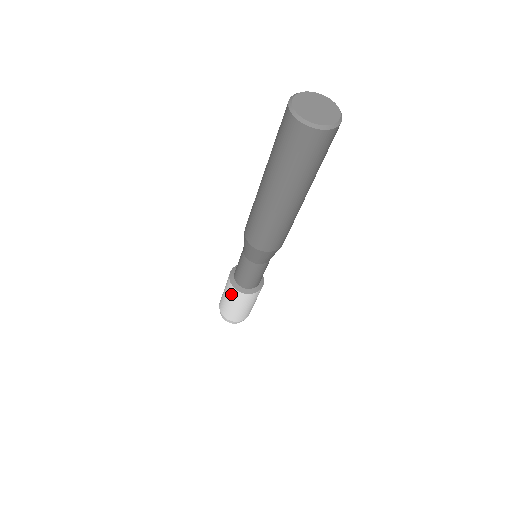
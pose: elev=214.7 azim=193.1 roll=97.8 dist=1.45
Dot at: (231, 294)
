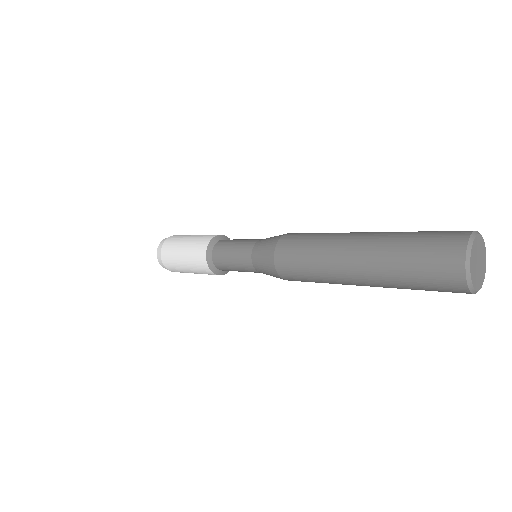
Dot at: (195, 254)
